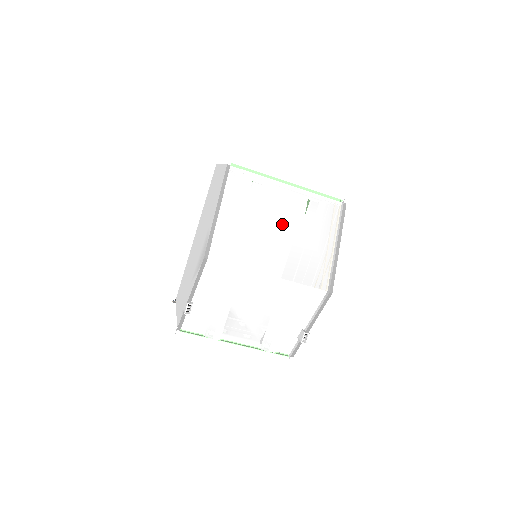
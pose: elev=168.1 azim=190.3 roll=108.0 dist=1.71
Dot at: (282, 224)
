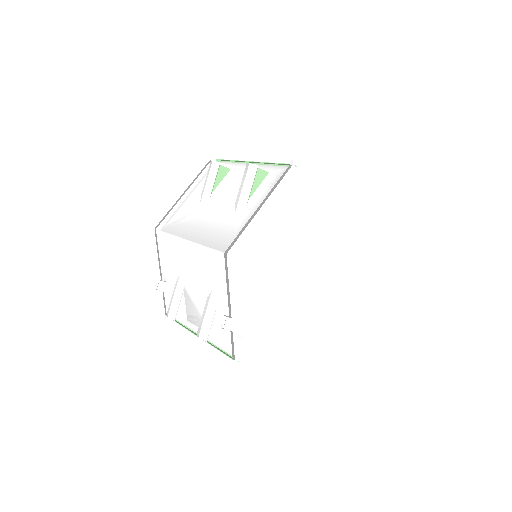
Dot at: (226, 197)
